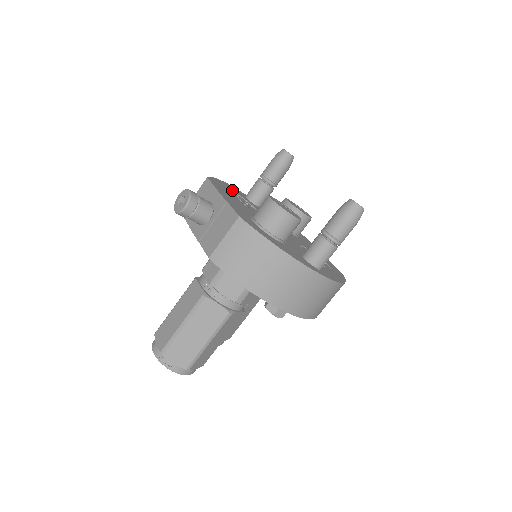
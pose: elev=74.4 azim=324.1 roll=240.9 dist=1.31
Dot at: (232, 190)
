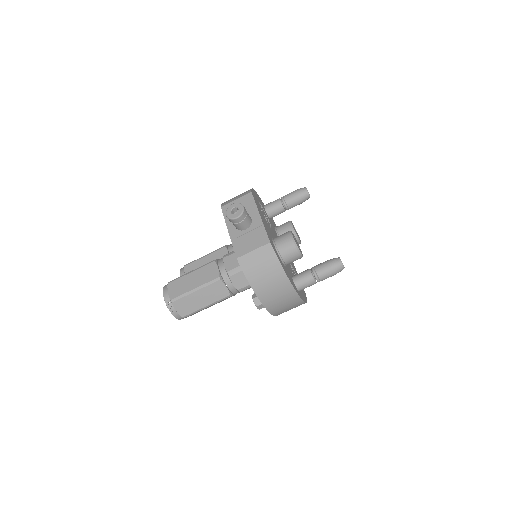
Dot at: occluded
